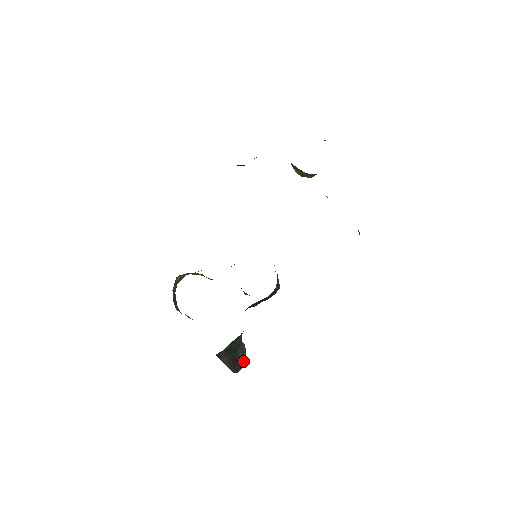
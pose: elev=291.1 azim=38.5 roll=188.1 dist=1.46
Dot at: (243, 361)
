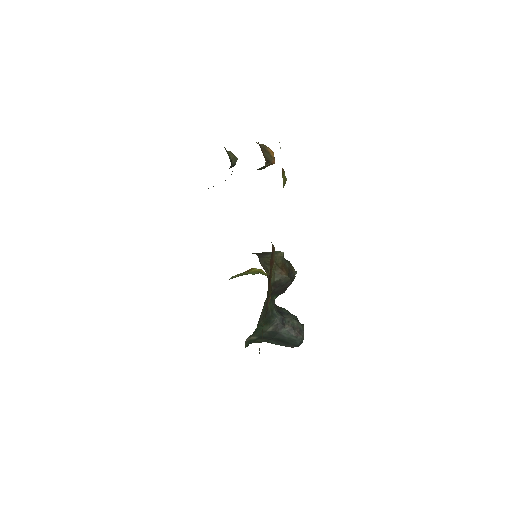
Dot at: (295, 338)
